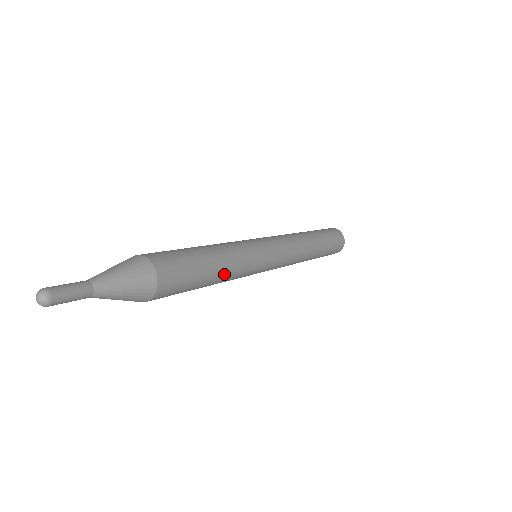
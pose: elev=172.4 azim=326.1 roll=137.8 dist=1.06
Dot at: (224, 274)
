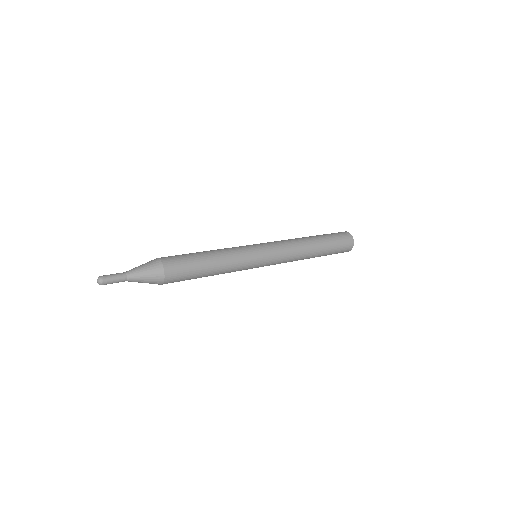
Dot at: (219, 268)
